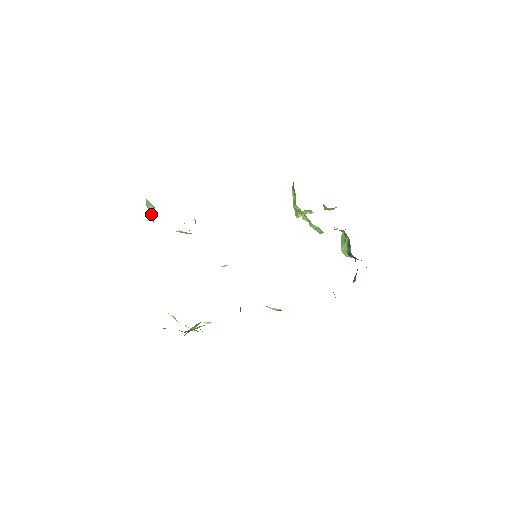
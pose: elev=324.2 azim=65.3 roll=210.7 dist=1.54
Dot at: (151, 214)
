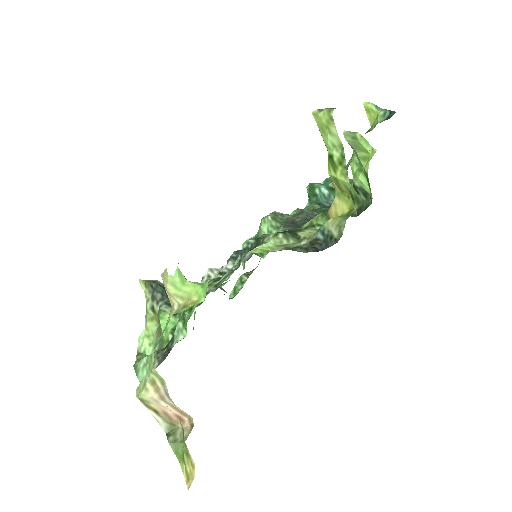
Dot at: (180, 411)
